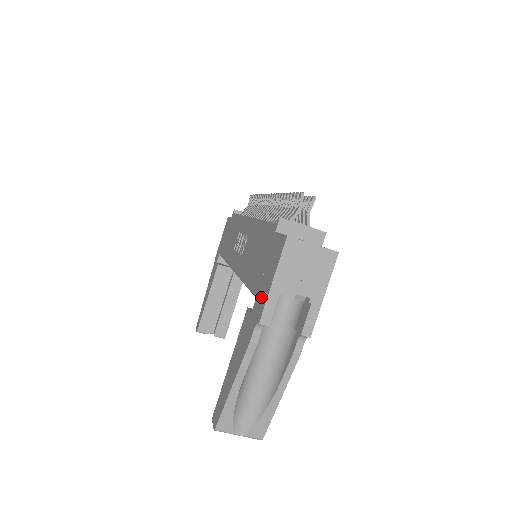
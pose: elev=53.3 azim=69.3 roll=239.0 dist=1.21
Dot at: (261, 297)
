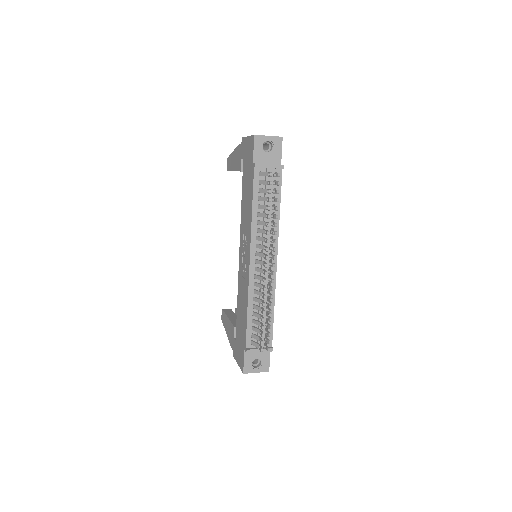
Dot at: (236, 351)
